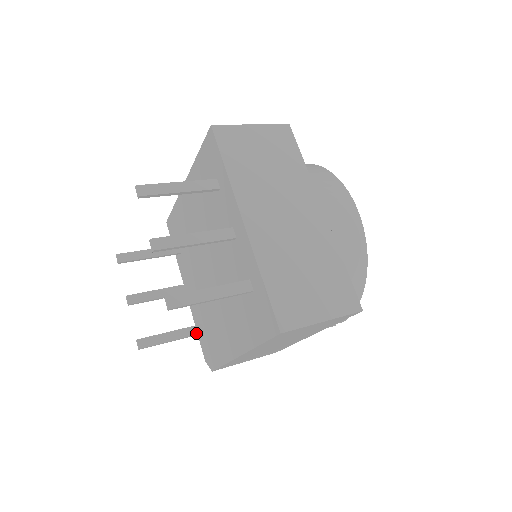
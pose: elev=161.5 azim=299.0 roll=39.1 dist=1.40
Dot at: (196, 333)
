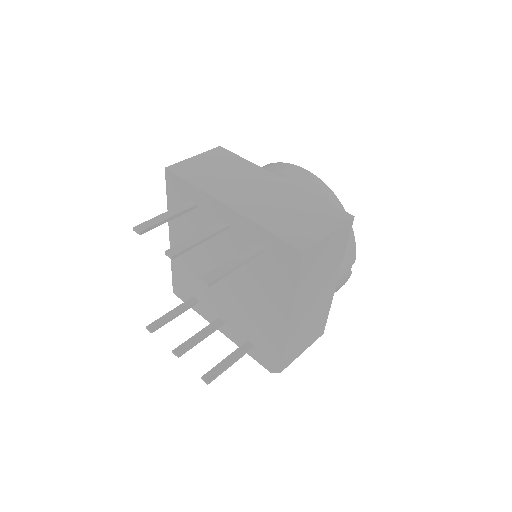
Dot at: (247, 349)
